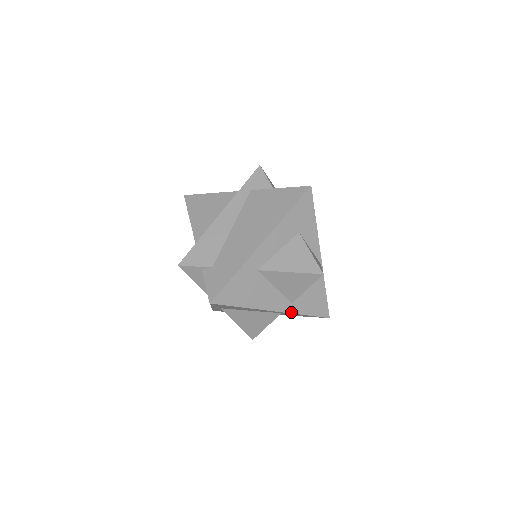
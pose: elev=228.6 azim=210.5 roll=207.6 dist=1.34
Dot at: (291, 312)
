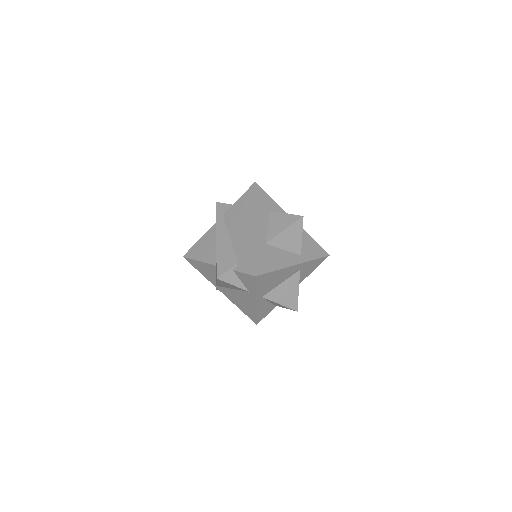
Dot at: (305, 261)
